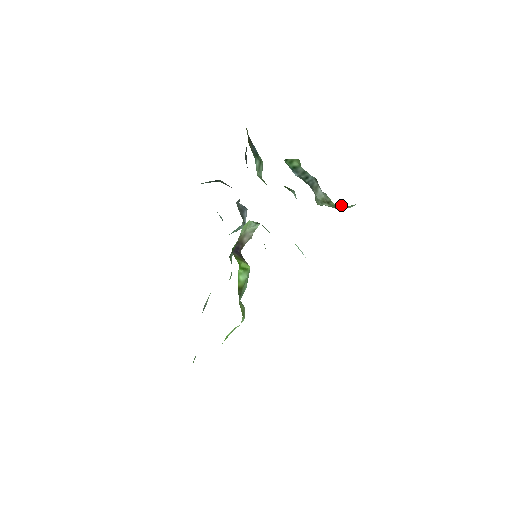
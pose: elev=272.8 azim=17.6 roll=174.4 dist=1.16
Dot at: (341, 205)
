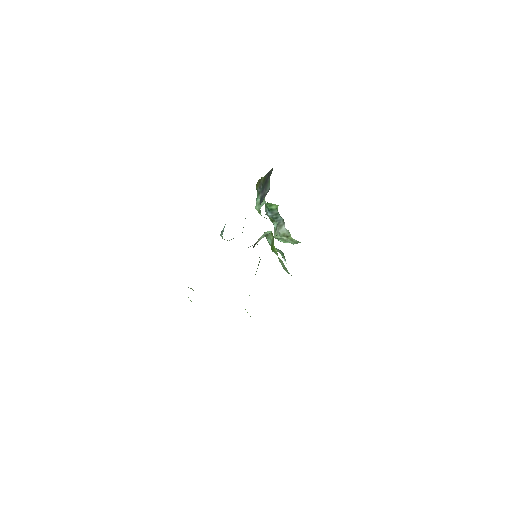
Dot at: (287, 242)
